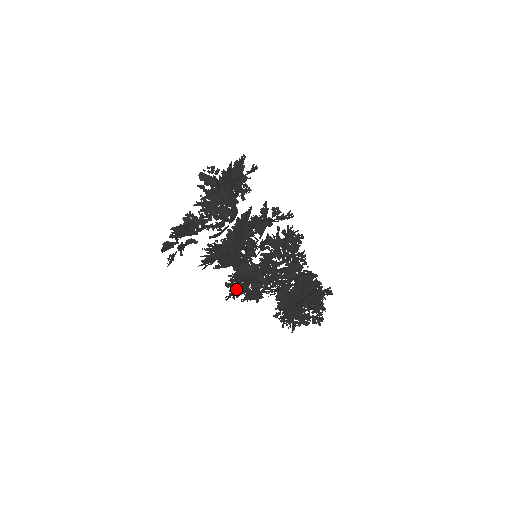
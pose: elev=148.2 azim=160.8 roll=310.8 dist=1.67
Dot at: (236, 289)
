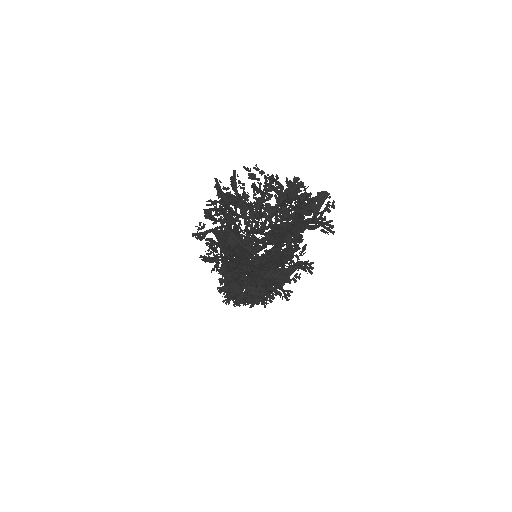
Dot at: occluded
